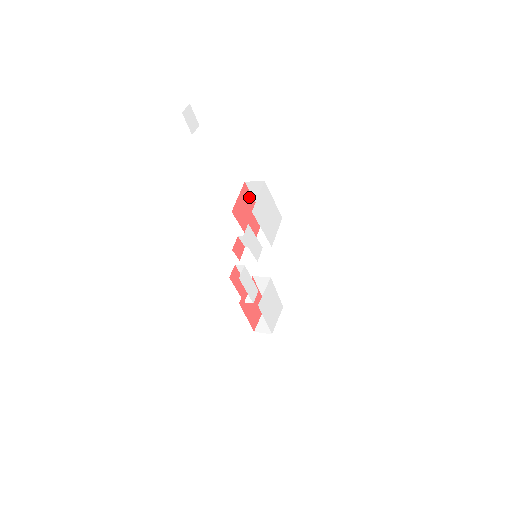
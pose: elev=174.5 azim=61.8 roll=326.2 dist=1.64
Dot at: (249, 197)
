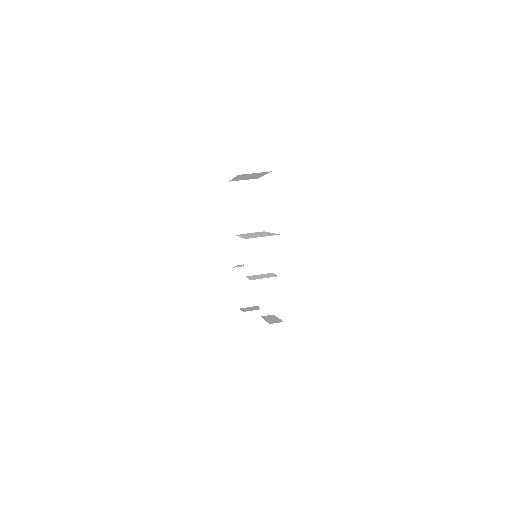
Dot at: occluded
